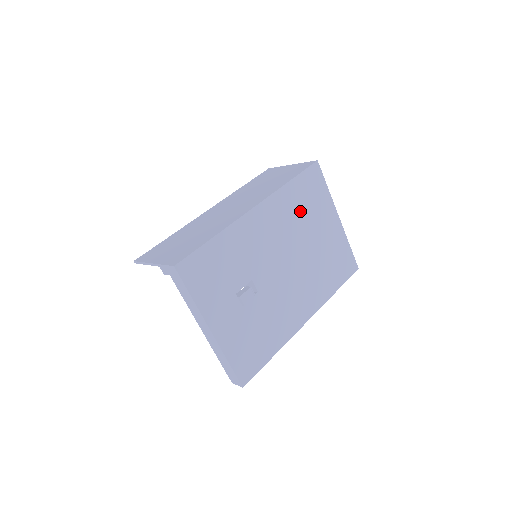
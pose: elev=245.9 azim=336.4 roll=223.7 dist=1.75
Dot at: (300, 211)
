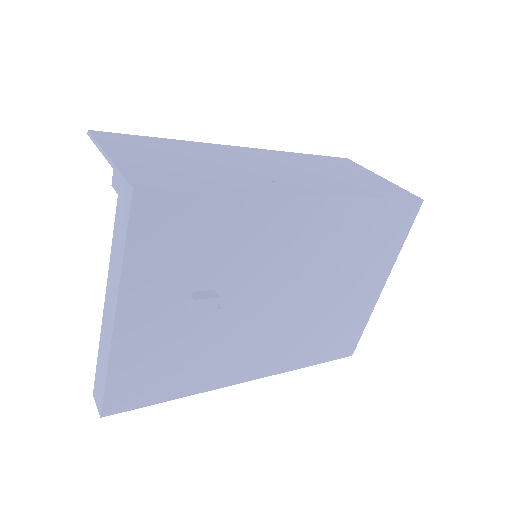
Dot at: (355, 245)
